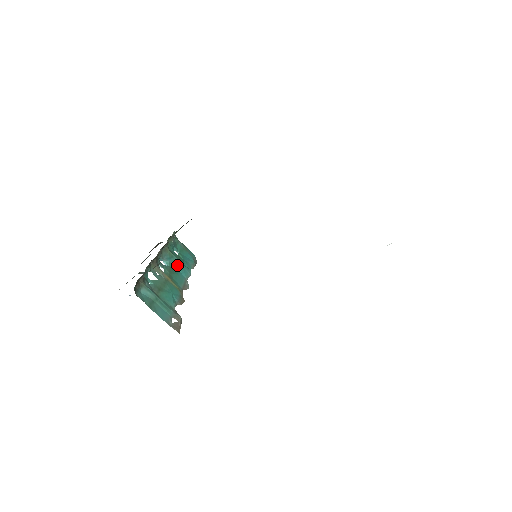
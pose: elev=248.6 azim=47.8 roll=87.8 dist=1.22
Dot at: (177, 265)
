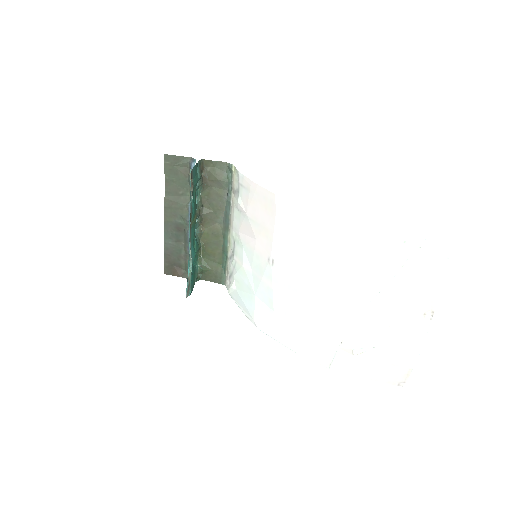
Dot at: (195, 248)
